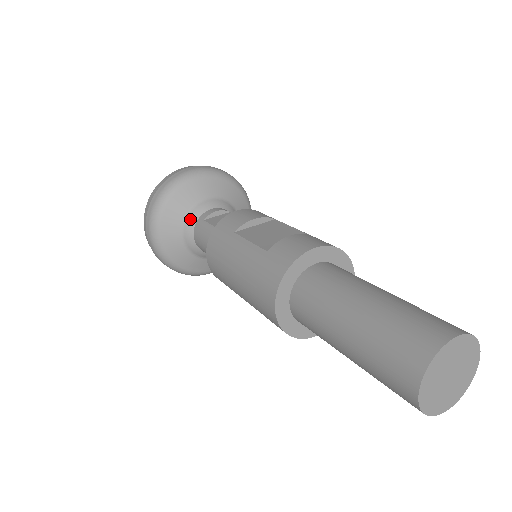
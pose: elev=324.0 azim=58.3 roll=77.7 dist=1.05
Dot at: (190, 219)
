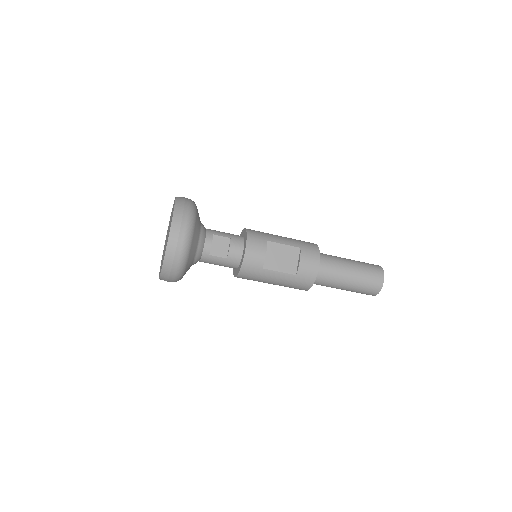
Dot at: (197, 258)
